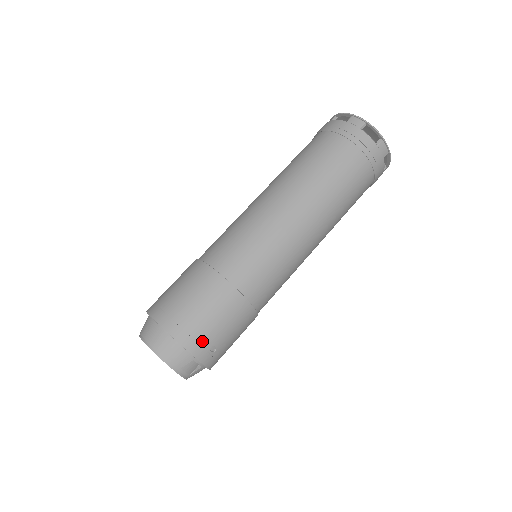
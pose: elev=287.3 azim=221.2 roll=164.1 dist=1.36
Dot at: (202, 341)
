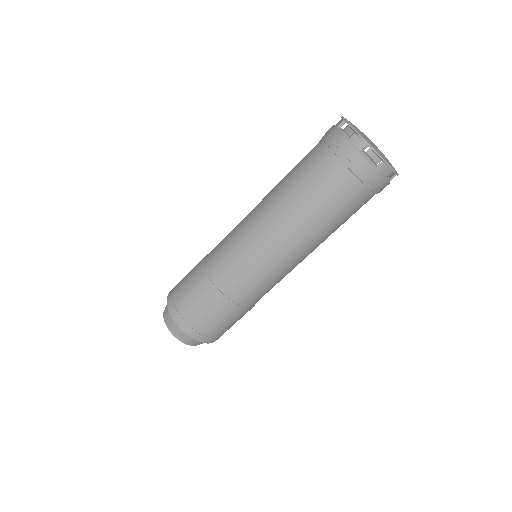
Dot at: occluded
